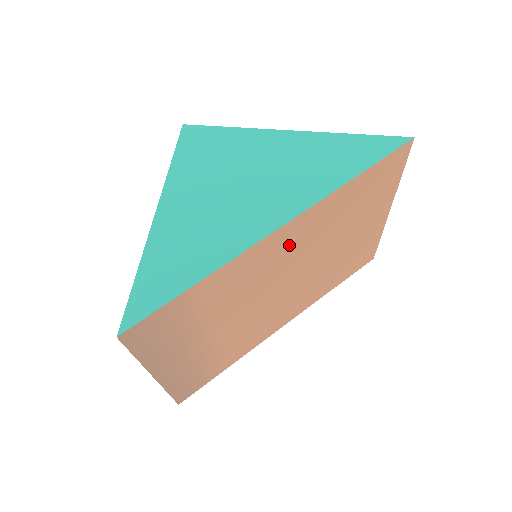
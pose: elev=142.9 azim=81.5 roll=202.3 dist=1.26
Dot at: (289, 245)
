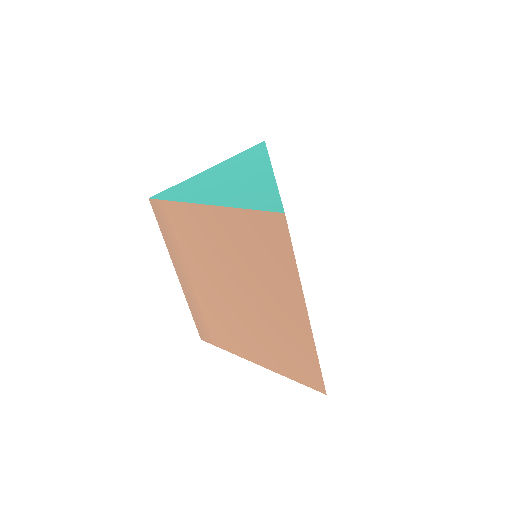
Dot at: occluded
